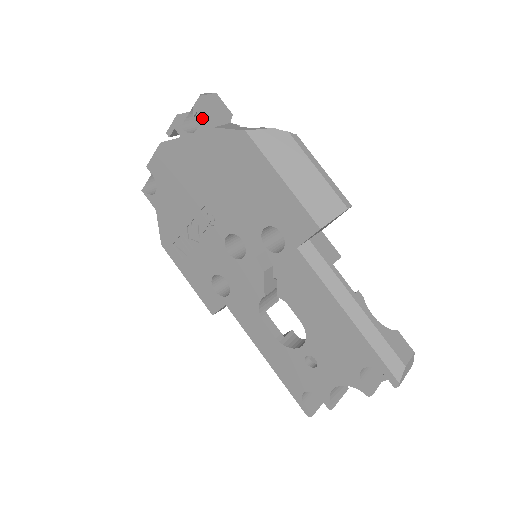
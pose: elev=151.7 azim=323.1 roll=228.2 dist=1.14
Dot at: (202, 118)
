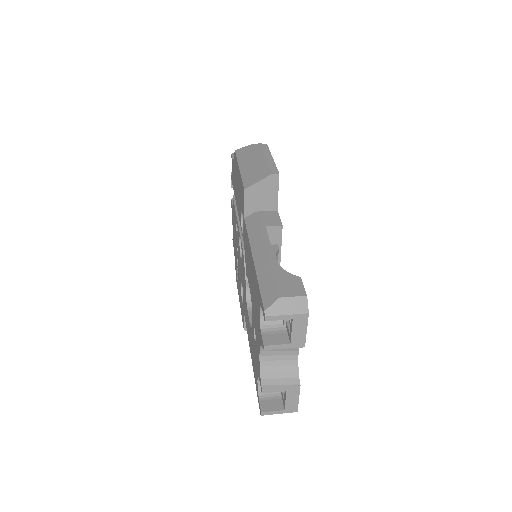
Dot at: (232, 160)
